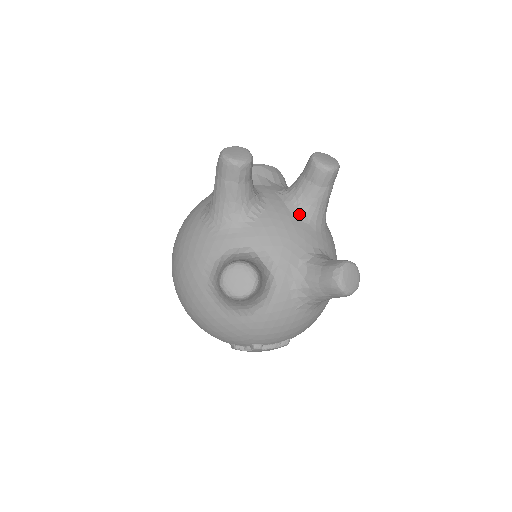
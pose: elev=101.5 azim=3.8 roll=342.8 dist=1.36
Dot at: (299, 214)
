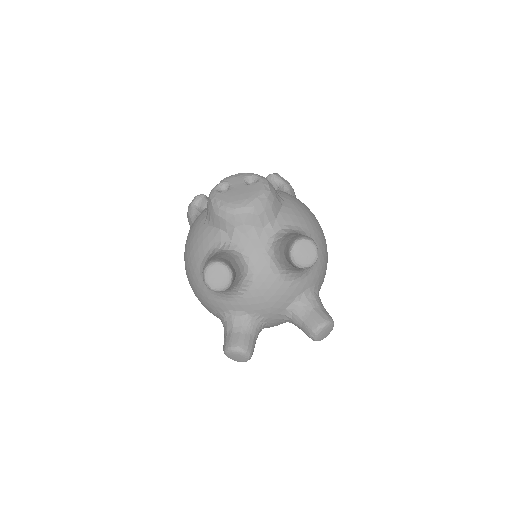
Dot at: (284, 277)
